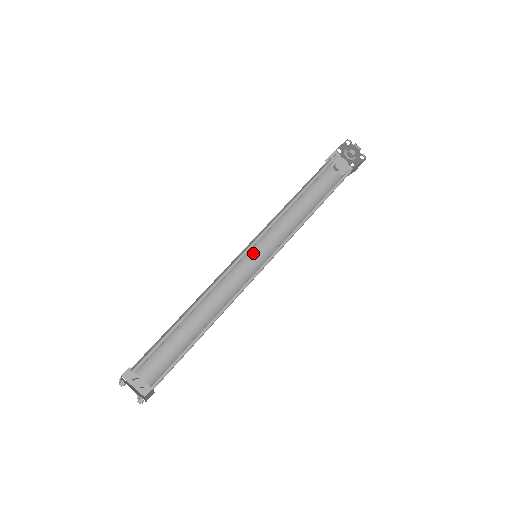
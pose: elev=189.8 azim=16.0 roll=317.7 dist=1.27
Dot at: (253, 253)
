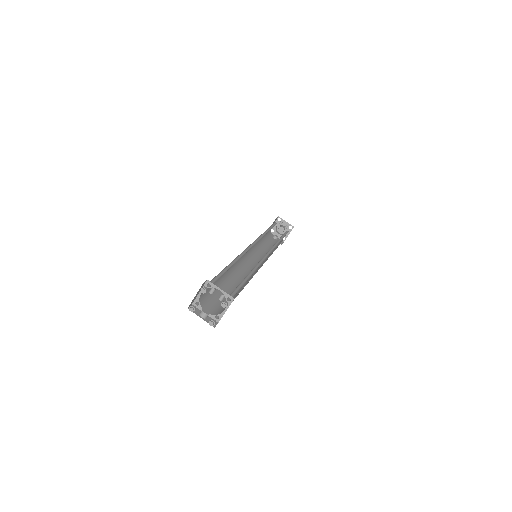
Dot at: (249, 262)
